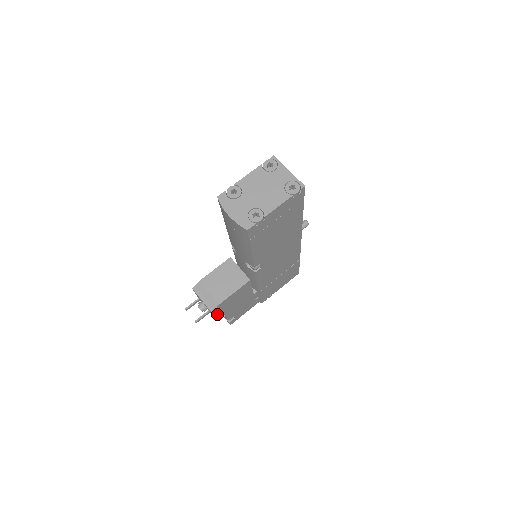
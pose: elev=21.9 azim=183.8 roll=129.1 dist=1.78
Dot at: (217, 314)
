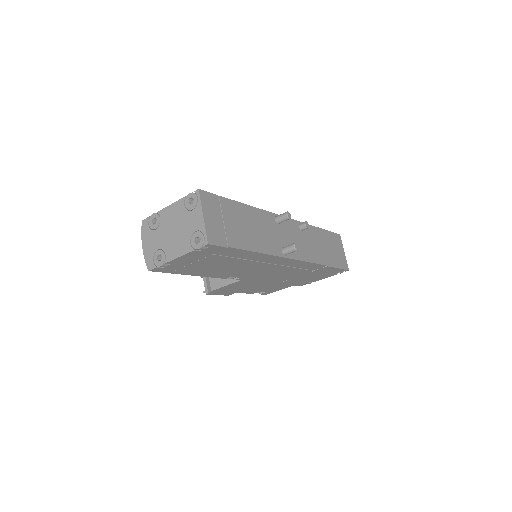
Dot at: (221, 293)
